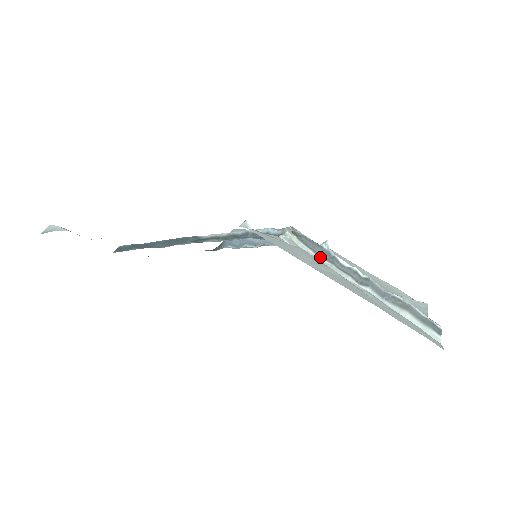
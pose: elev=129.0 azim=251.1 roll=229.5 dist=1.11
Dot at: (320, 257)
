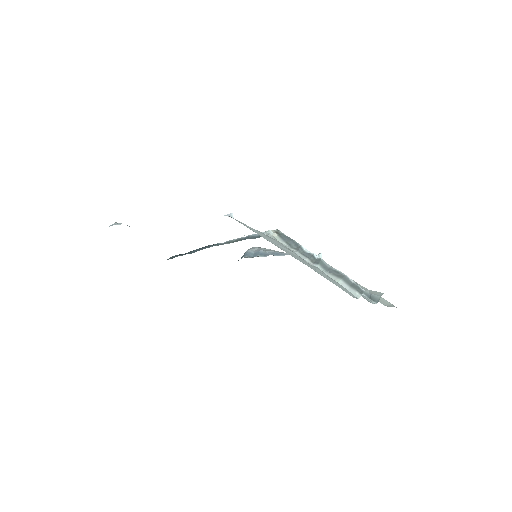
Dot at: (291, 247)
